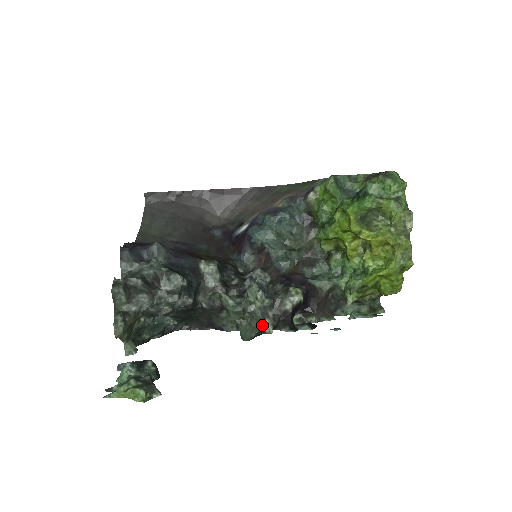
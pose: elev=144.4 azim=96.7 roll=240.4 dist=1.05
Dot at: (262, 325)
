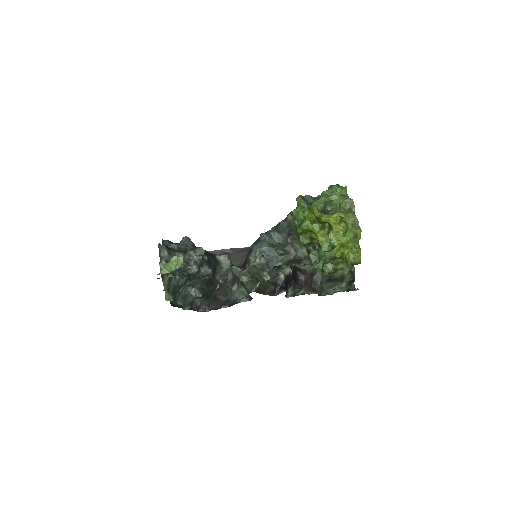
Dot at: (262, 275)
